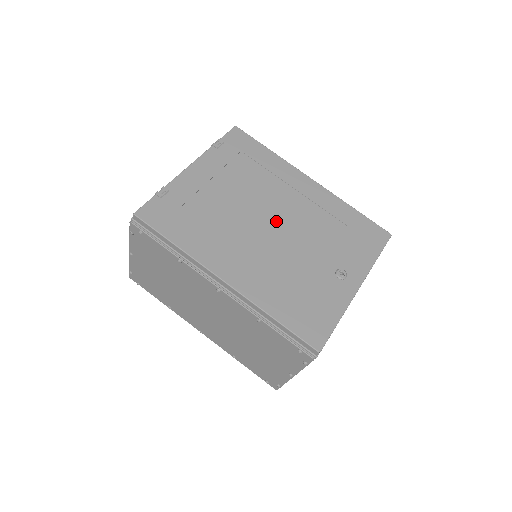
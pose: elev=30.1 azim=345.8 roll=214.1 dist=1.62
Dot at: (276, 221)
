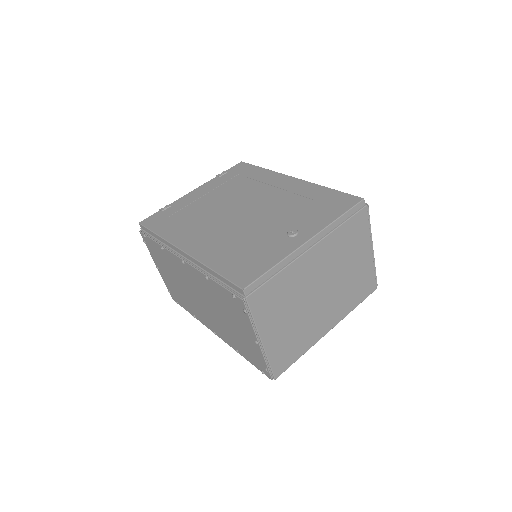
Dot at: (247, 209)
